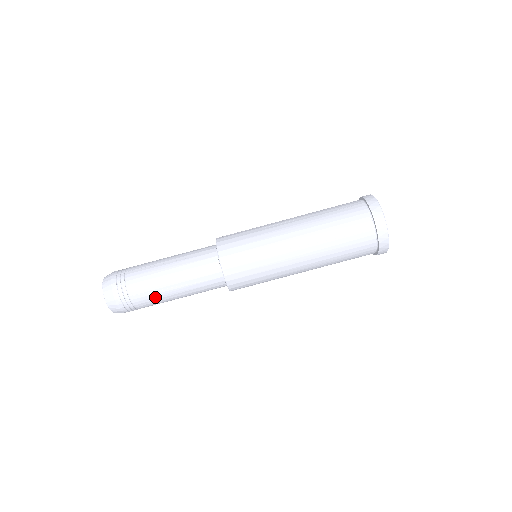
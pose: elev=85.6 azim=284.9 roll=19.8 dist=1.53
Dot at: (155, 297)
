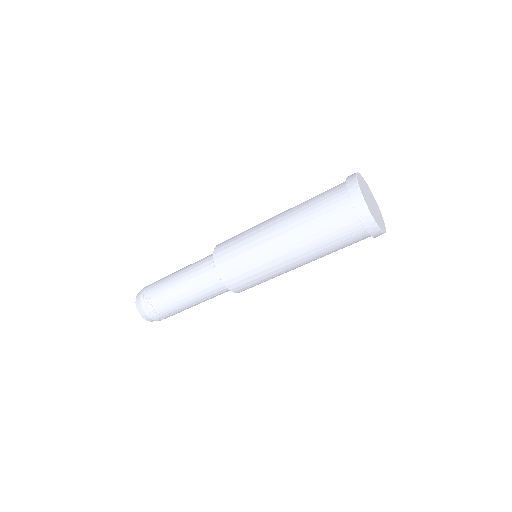
Dot at: occluded
